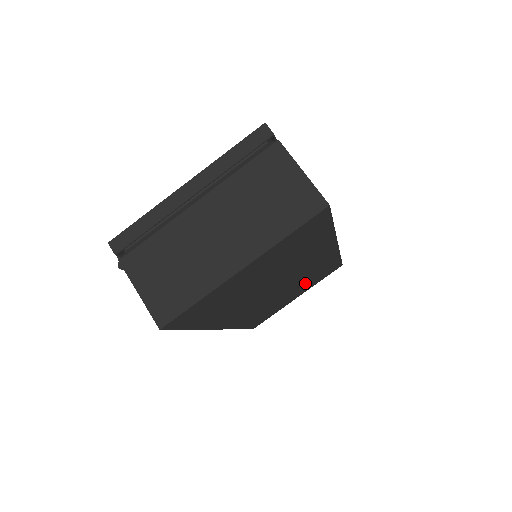
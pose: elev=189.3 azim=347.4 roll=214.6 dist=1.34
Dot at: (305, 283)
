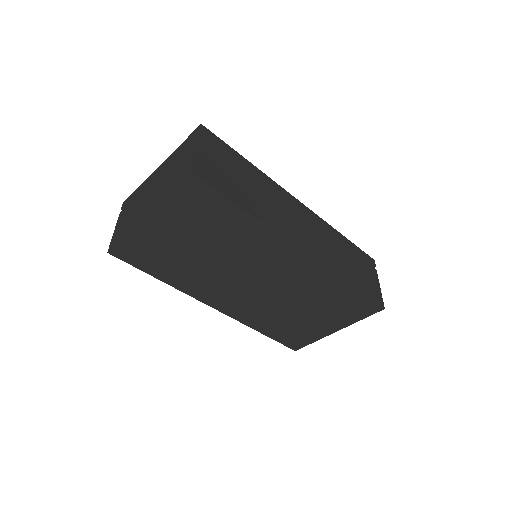
Dot at: (319, 305)
